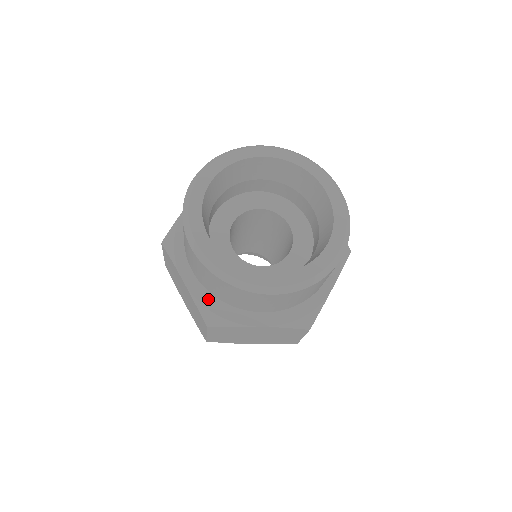
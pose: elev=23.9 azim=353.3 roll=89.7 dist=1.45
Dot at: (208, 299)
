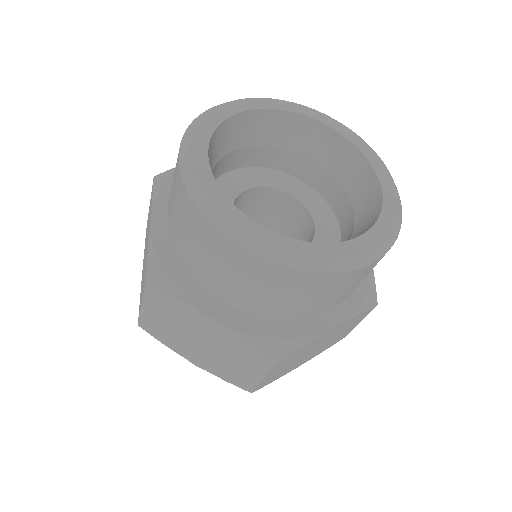
Dot at: (167, 252)
